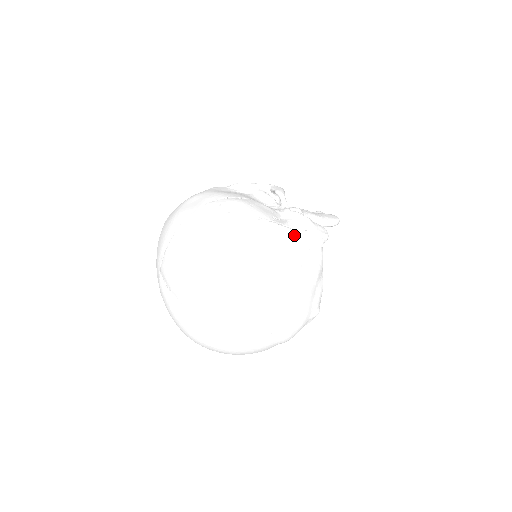
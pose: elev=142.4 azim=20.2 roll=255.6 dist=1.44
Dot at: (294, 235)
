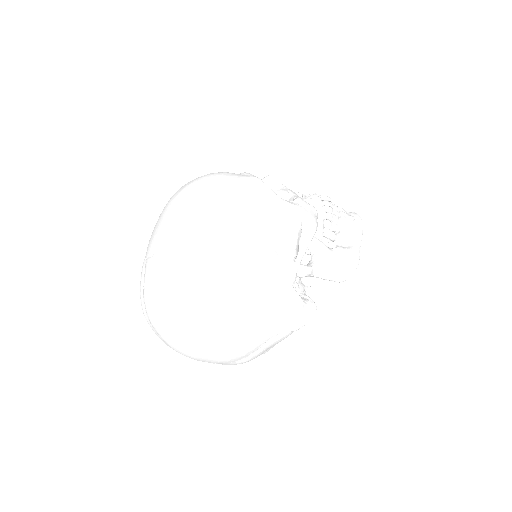
Dot at: (271, 324)
